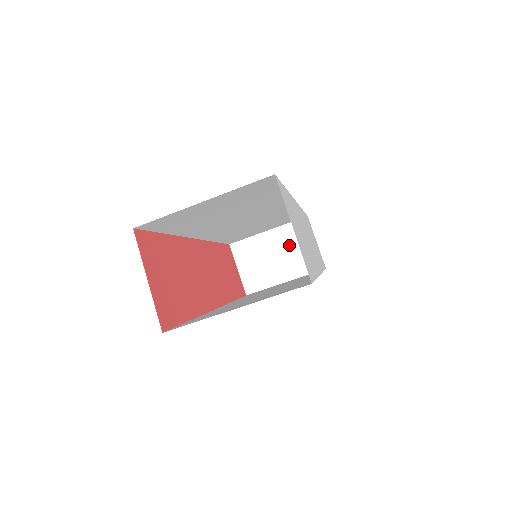
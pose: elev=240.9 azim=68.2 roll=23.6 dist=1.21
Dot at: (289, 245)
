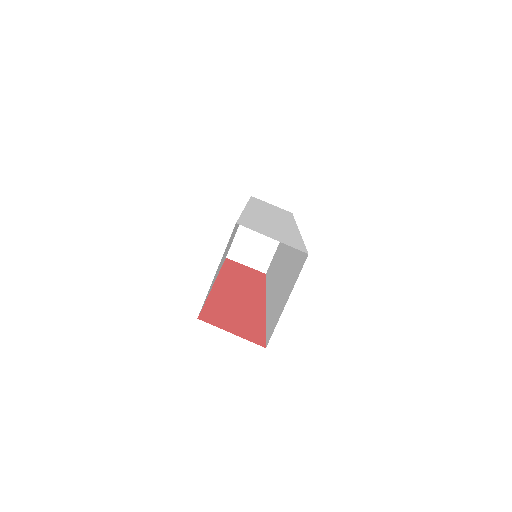
Dot at: occluded
